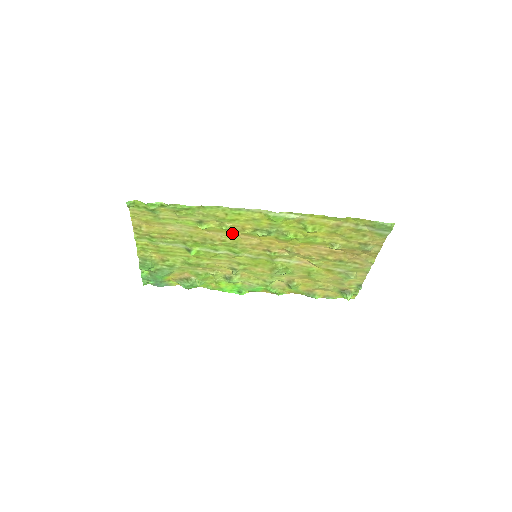
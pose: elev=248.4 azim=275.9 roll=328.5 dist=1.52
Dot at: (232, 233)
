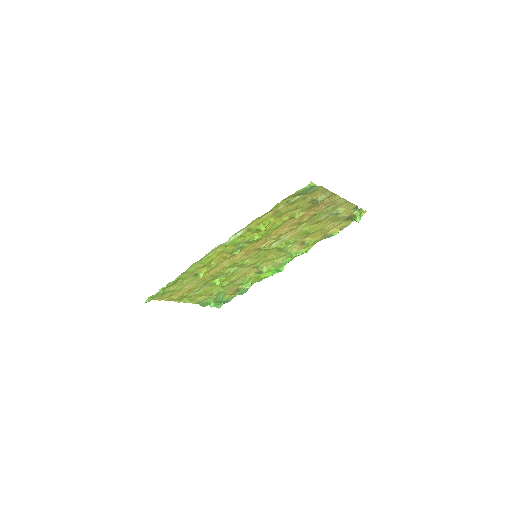
Dot at: (222, 262)
